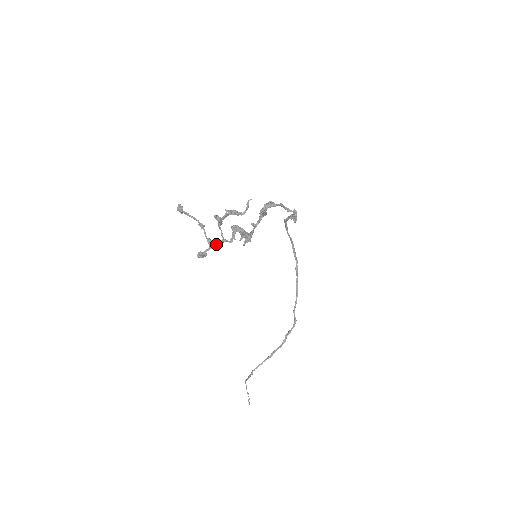
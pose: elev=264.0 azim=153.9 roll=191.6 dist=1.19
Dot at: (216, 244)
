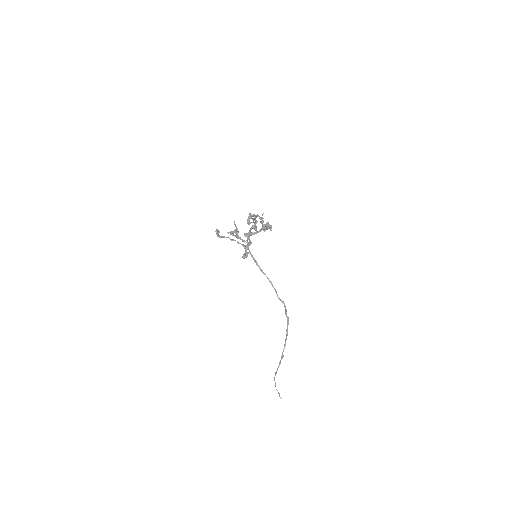
Dot at: (248, 245)
